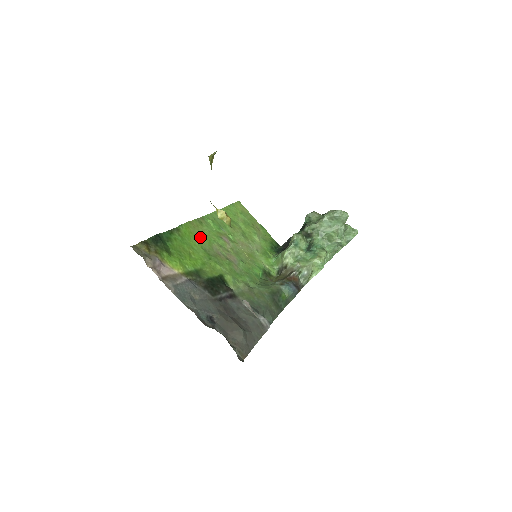
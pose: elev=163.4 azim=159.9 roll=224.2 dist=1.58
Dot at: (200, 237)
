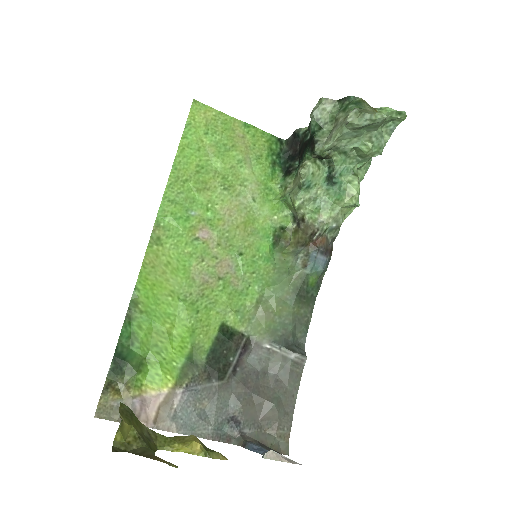
Dot at: (169, 277)
